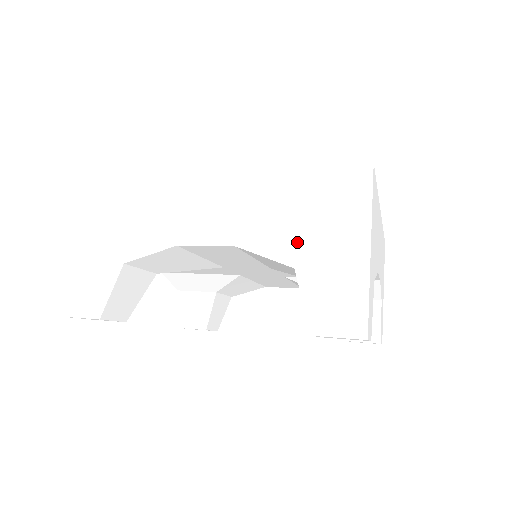
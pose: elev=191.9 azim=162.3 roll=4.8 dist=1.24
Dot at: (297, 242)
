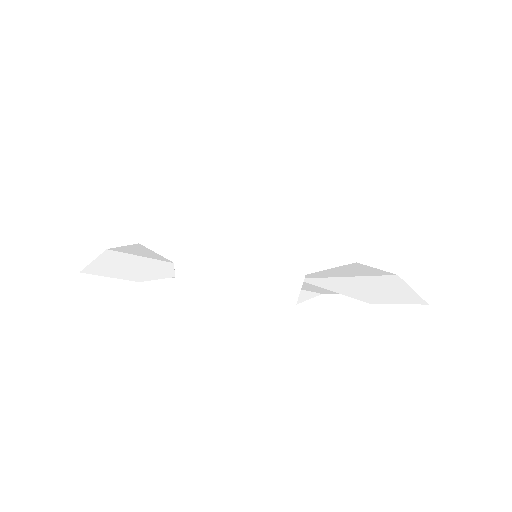
Dot at: (179, 230)
